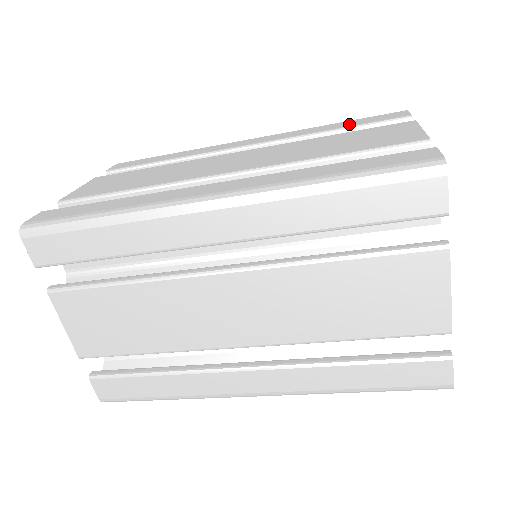
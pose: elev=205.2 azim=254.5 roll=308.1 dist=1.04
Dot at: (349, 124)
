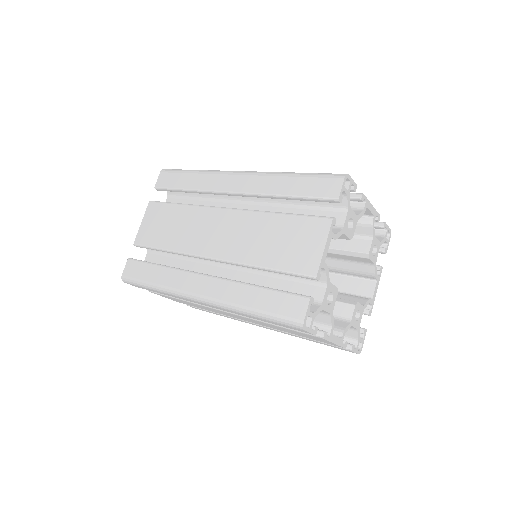
Dot at: (298, 190)
